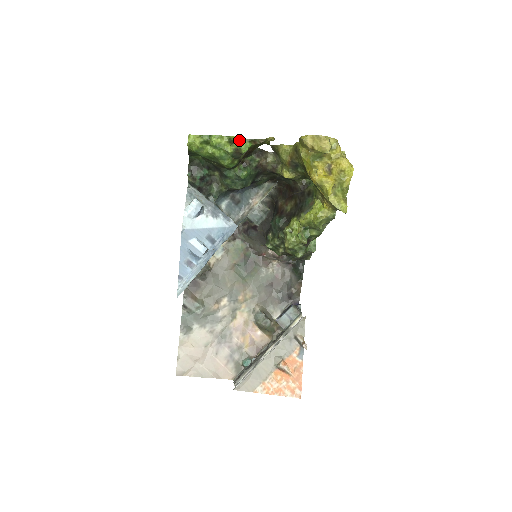
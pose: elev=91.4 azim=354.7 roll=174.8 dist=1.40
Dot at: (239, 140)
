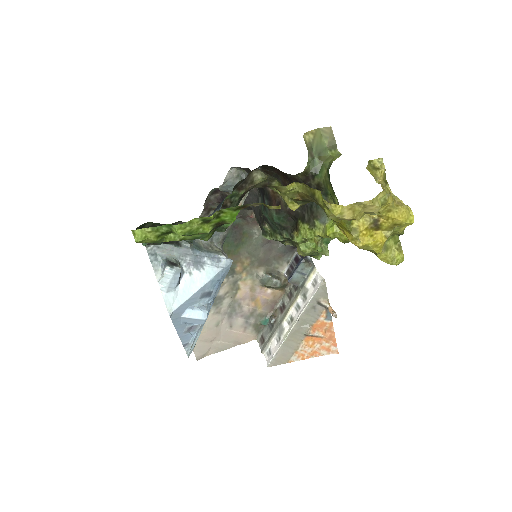
Dot at: (218, 213)
